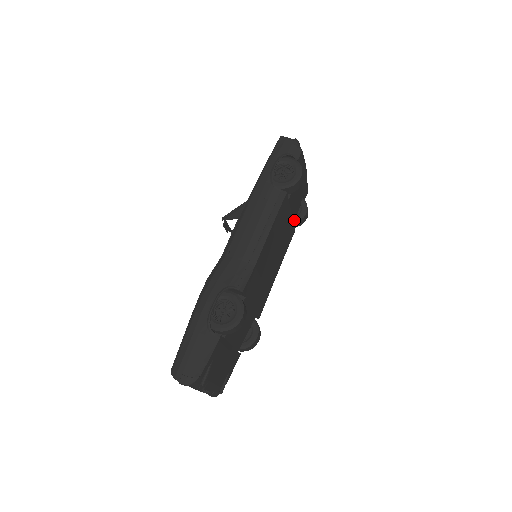
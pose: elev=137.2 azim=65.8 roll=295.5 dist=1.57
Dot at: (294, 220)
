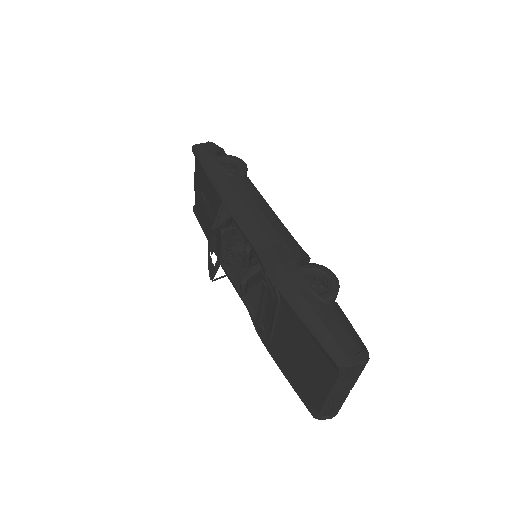
Dot at: occluded
